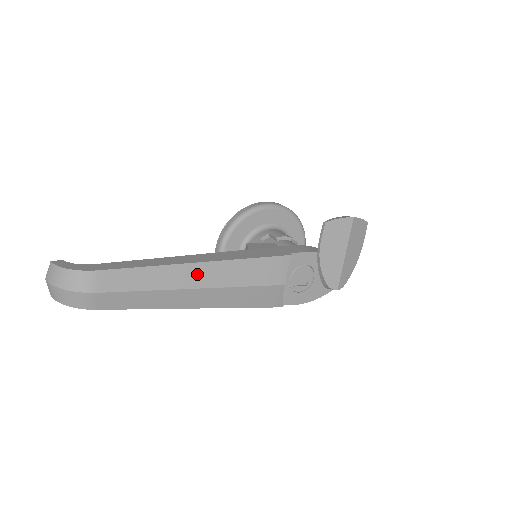
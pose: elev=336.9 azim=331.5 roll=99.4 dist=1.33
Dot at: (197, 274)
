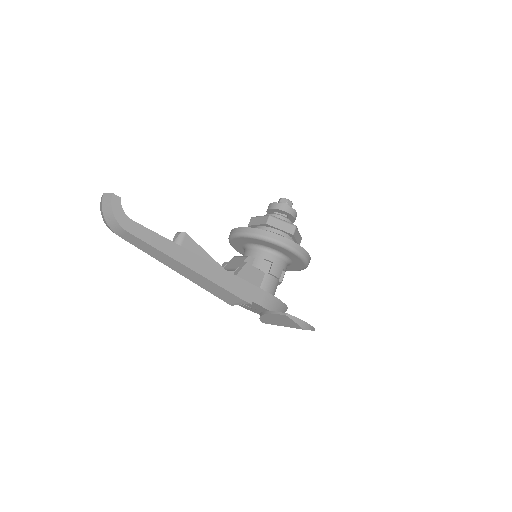
Dot at: (185, 271)
